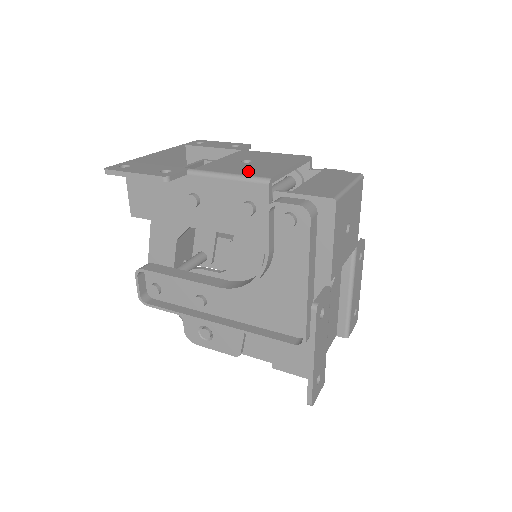
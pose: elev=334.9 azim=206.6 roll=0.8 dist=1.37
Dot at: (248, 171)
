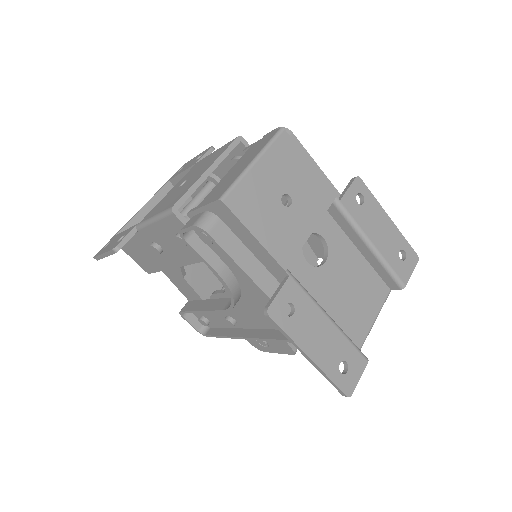
Dot at: (168, 203)
